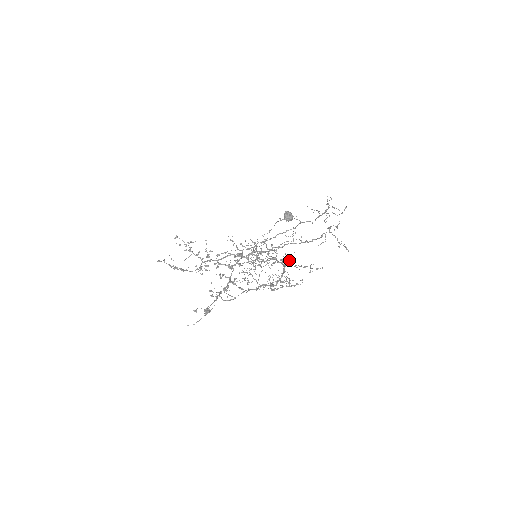
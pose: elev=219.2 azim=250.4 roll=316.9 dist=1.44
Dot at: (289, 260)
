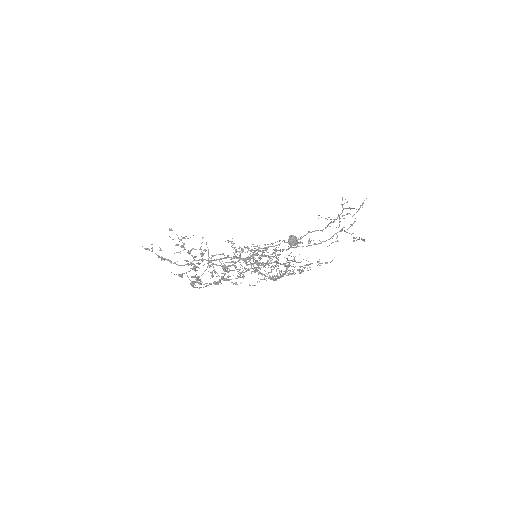
Dot at: (293, 259)
